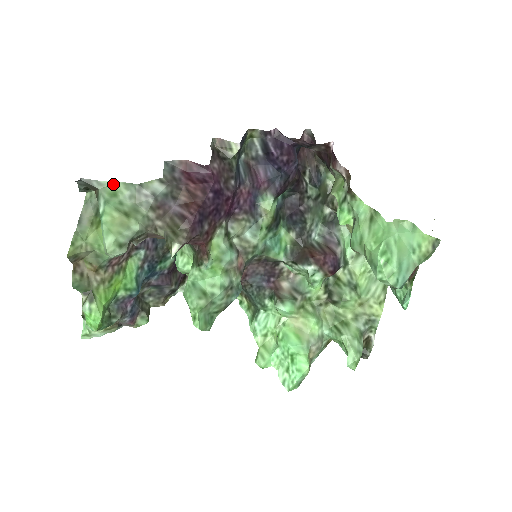
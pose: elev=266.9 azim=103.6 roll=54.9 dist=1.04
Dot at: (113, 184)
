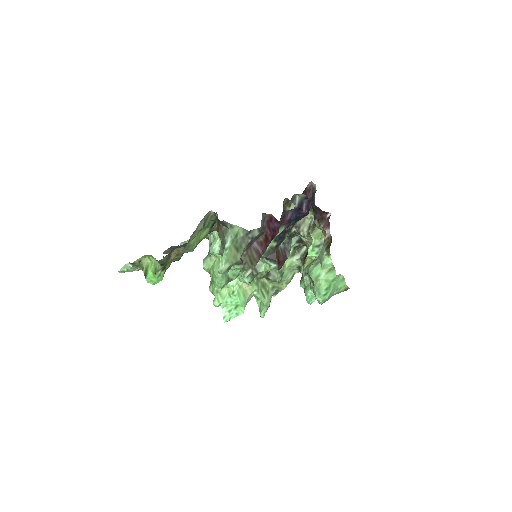
Dot at: (237, 228)
